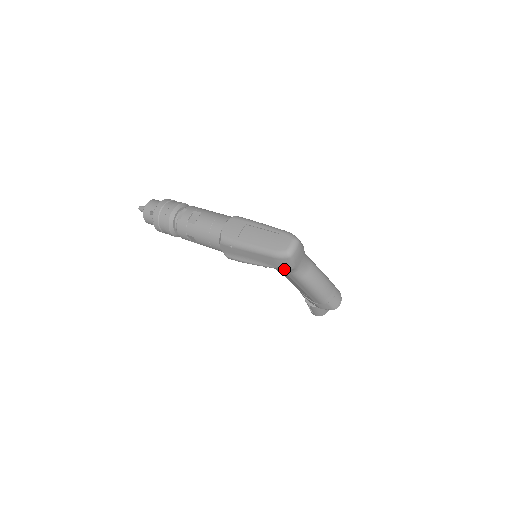
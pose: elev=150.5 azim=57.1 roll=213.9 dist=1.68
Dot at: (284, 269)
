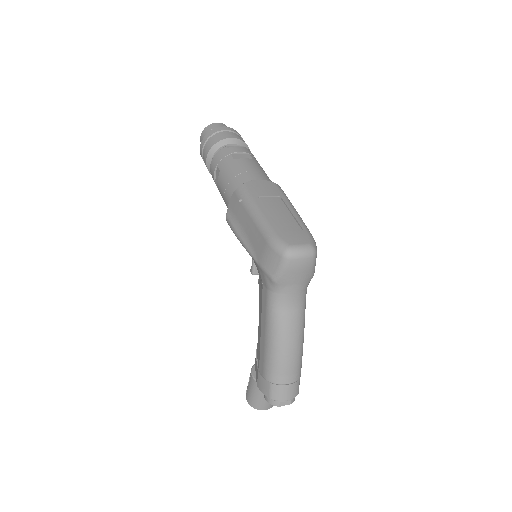
Dot at: (265, 272)
